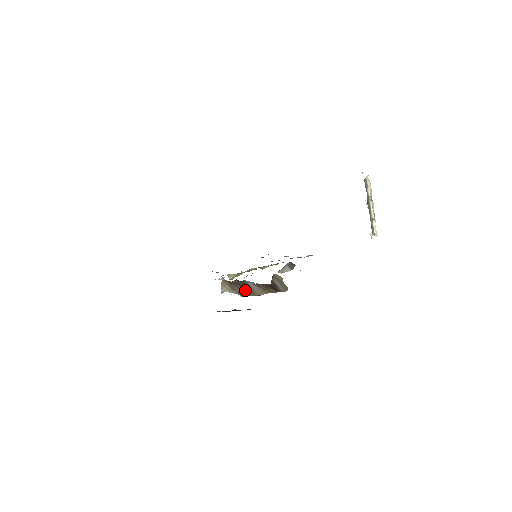
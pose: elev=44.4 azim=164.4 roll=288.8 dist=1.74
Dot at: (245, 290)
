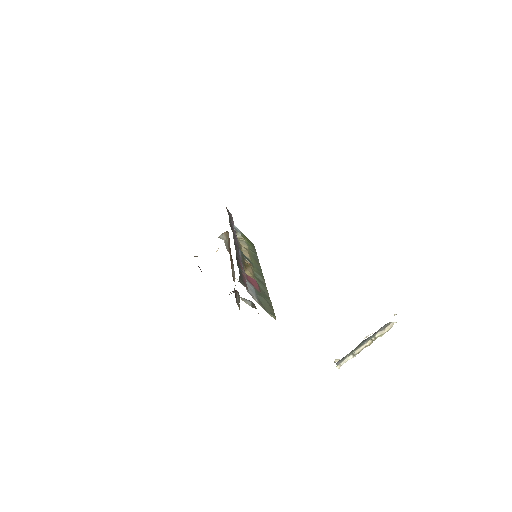
Dot at: occluded
